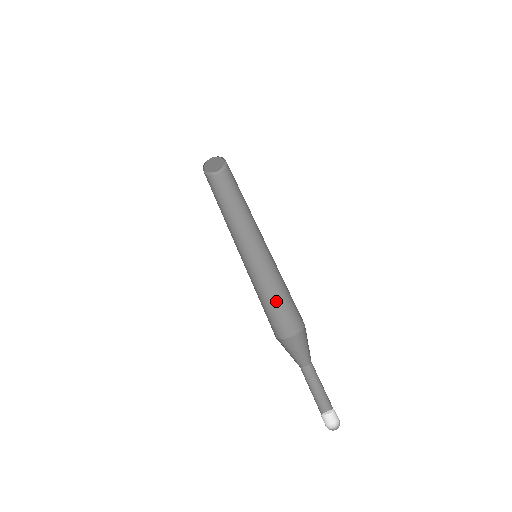
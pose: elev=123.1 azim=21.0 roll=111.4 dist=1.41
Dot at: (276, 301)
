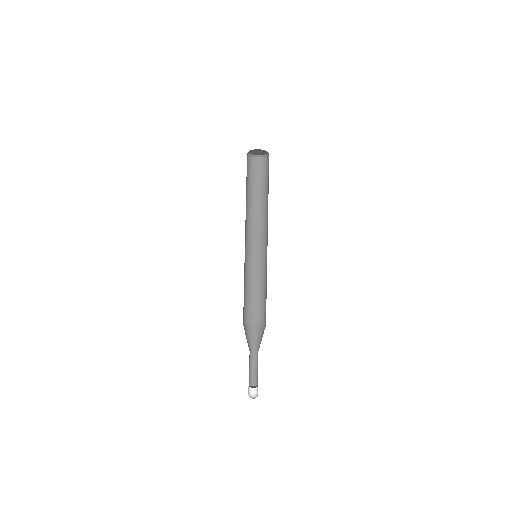
Dot at: (265, 294)
